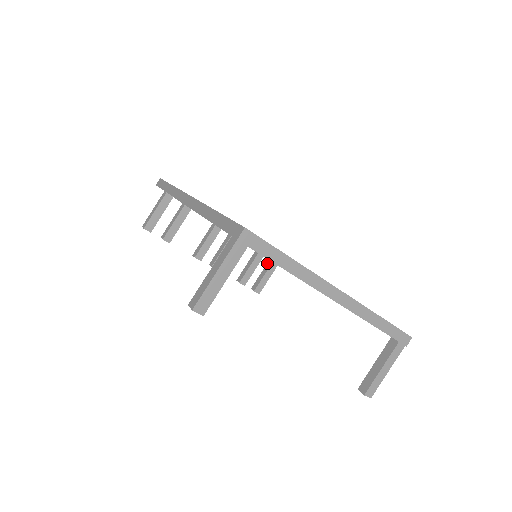
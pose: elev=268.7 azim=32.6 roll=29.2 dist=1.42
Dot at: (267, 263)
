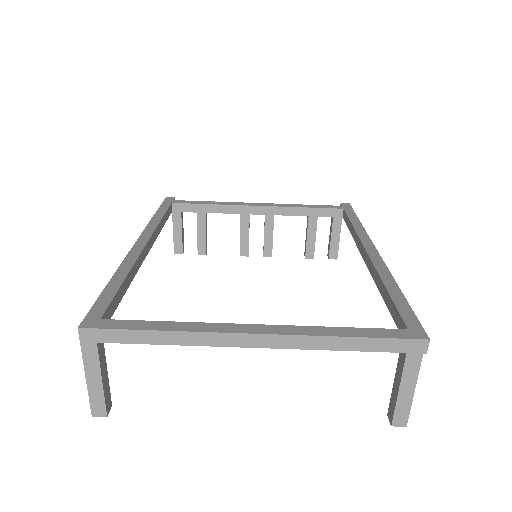
Dot at: occluded
